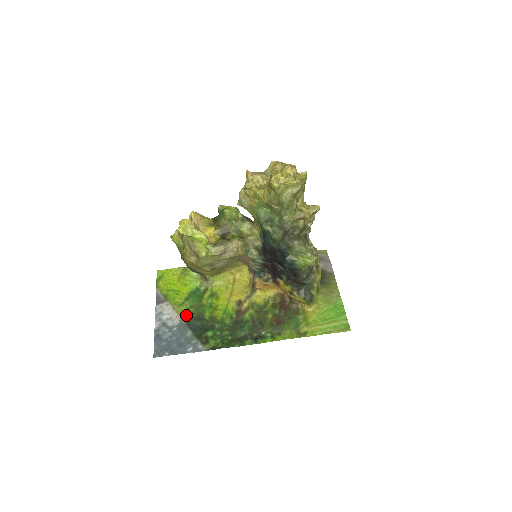
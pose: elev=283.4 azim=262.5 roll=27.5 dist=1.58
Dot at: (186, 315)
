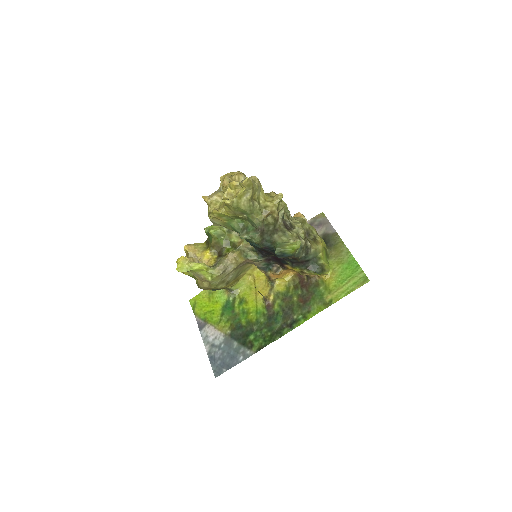
Dot at: (227, 329)
